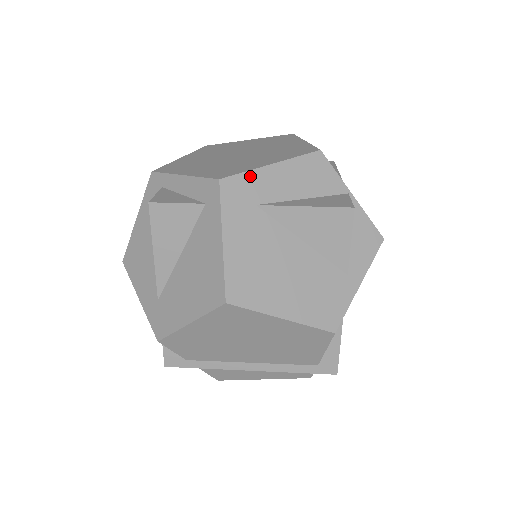
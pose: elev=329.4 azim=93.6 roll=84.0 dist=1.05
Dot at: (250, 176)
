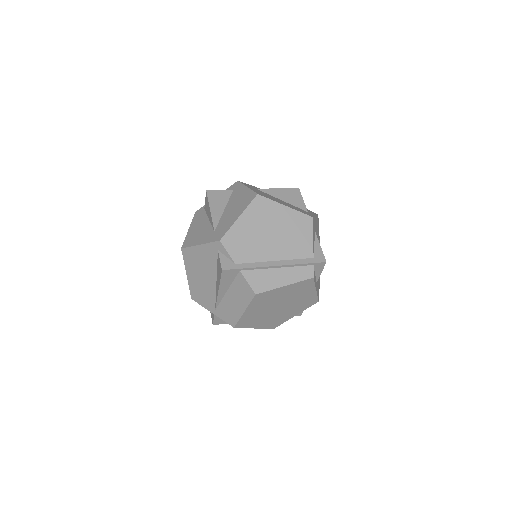
Dot at: (250, 185)
